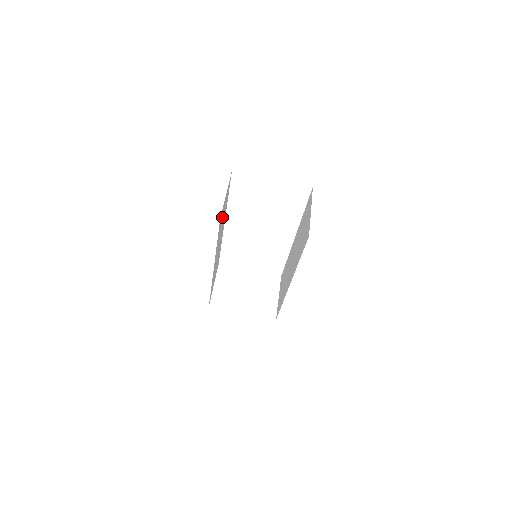
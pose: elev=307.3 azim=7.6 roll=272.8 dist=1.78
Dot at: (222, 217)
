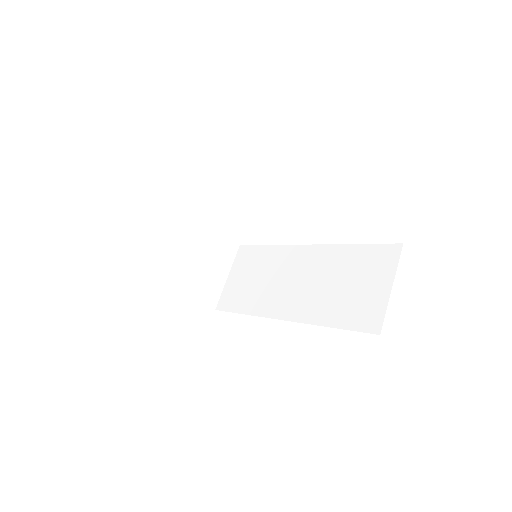
Dot at: occluded
